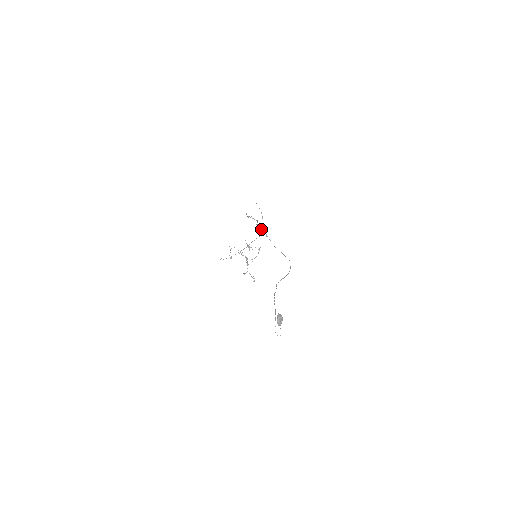
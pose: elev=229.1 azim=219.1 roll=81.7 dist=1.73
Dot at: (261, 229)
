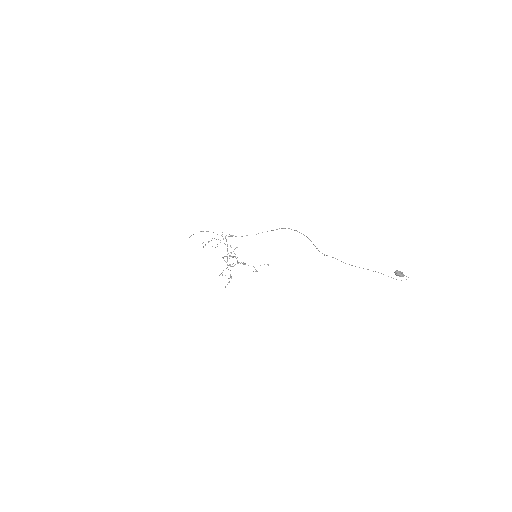
Dot at: occluded
